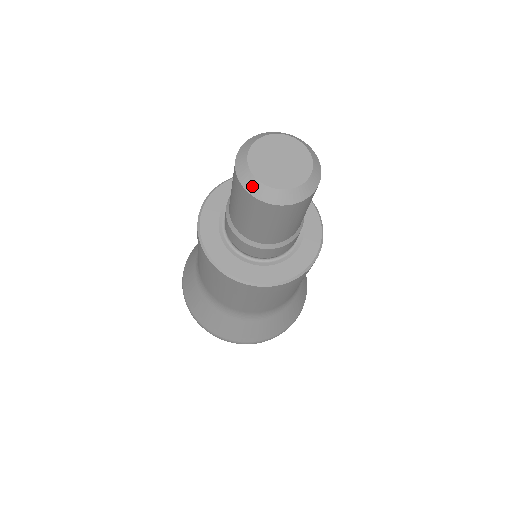
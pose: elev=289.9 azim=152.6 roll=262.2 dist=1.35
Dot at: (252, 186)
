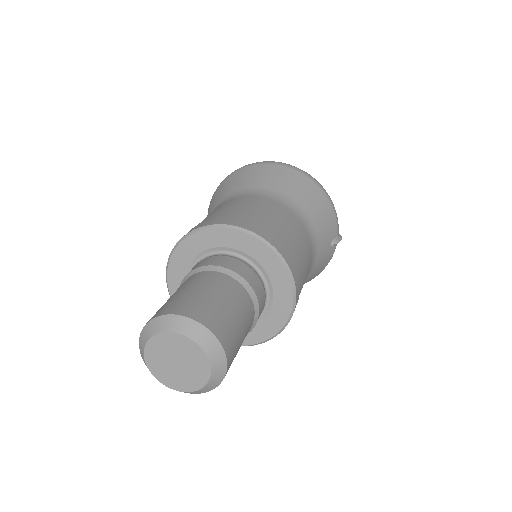
Dot at: (145, 363)
